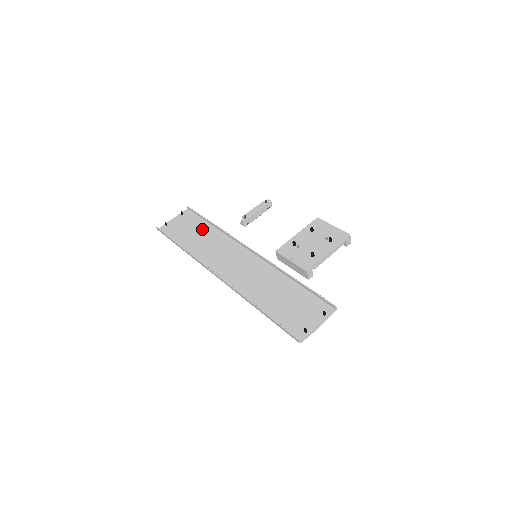
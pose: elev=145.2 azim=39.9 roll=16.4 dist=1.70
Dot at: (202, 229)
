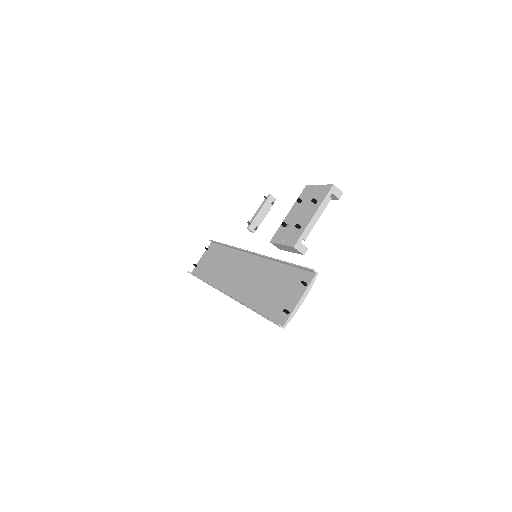
Dot at: (219, 255)
